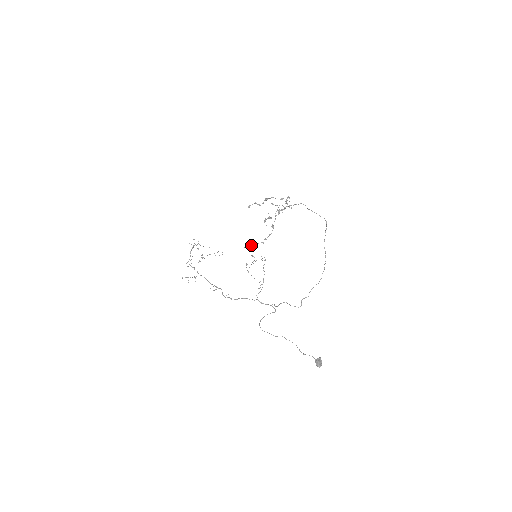
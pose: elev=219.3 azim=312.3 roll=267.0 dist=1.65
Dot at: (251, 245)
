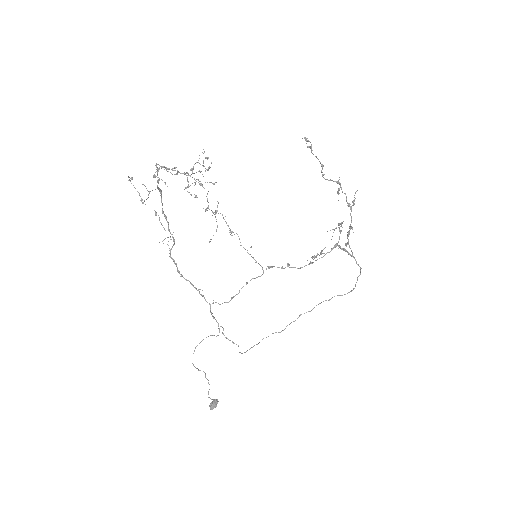
Dot at: (271, 267)
